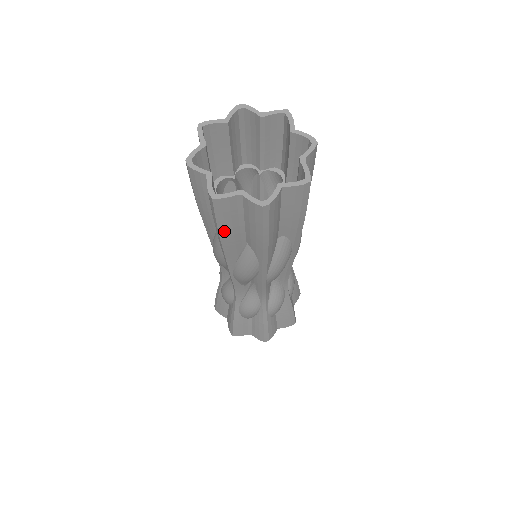
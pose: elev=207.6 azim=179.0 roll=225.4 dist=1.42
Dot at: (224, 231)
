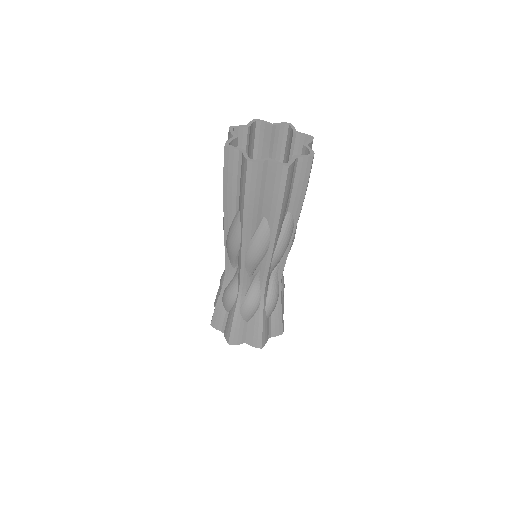
Dot at: (227, 183)
